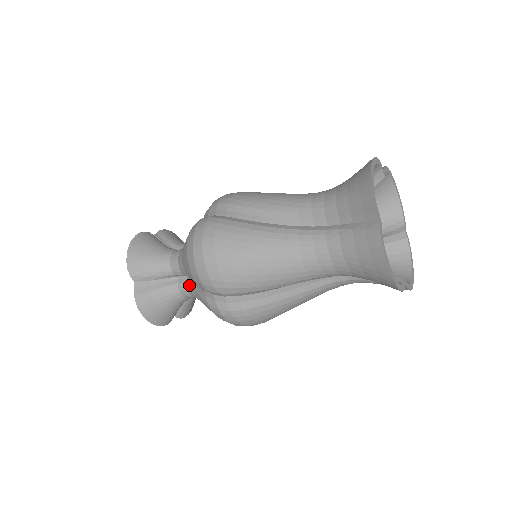
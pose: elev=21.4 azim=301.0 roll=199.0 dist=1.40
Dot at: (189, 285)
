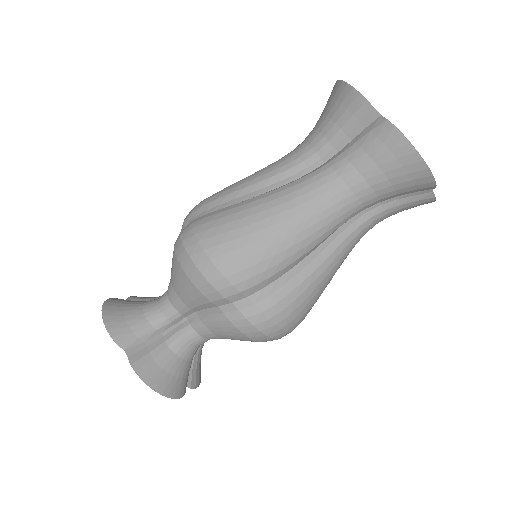
Dot at: (194, 323)
